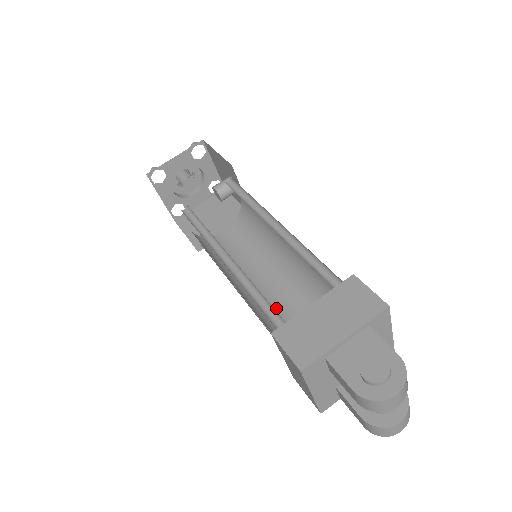
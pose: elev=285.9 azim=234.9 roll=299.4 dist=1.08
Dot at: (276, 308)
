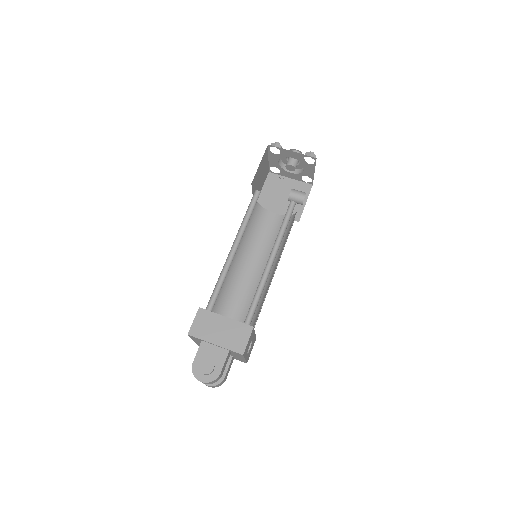
Dot at: (239, 285)
